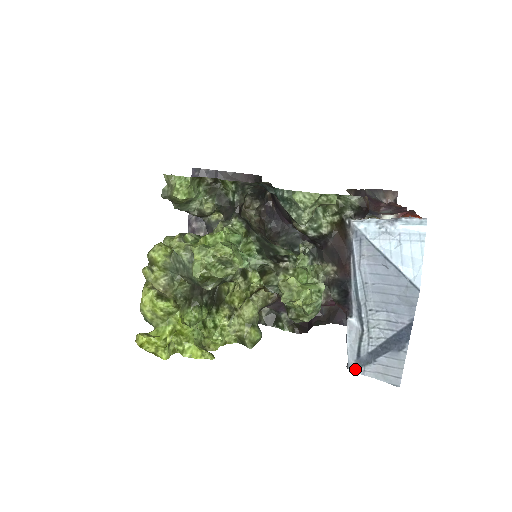
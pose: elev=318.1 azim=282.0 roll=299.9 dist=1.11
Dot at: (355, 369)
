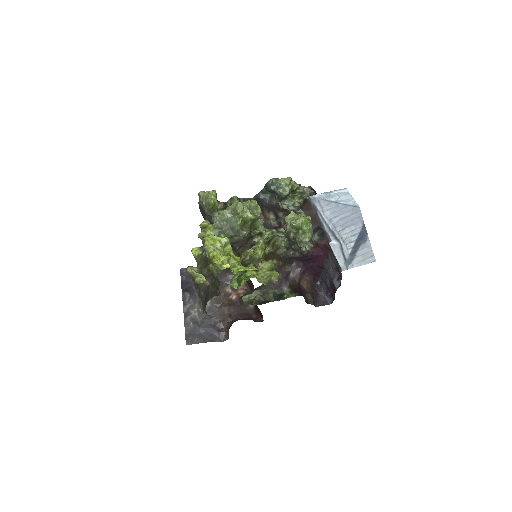
Dot at: (347, 268)
